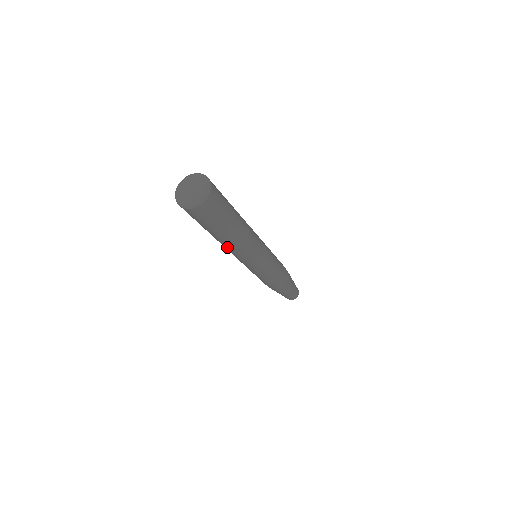
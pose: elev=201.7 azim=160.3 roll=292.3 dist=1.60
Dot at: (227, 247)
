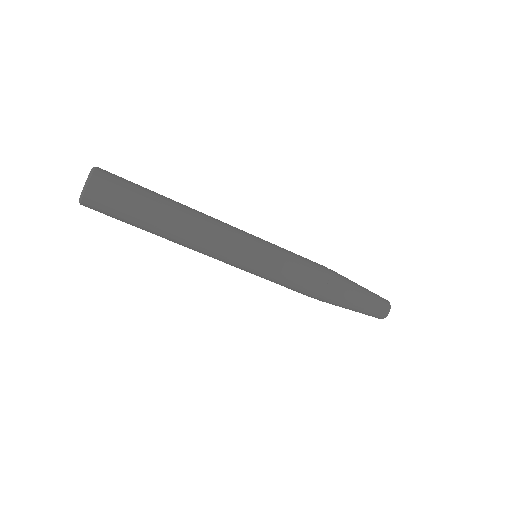
Dot at: (186, 239)
